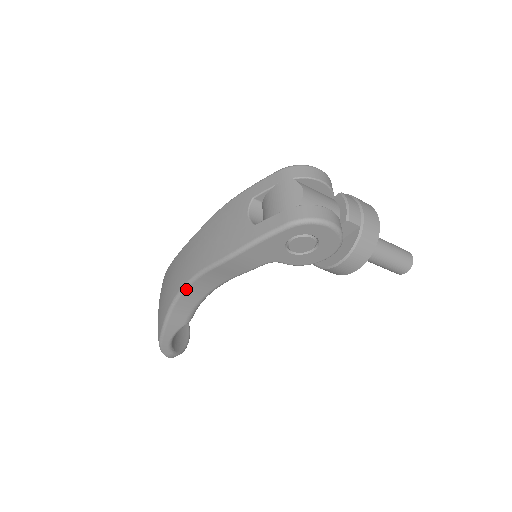
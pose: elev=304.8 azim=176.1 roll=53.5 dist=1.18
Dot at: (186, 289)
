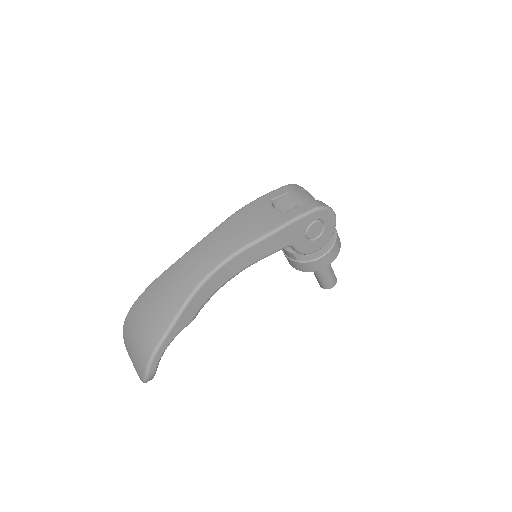
Dot at: (216, 272)
